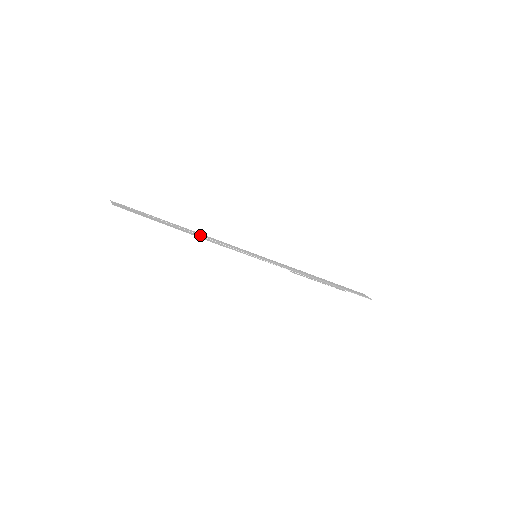
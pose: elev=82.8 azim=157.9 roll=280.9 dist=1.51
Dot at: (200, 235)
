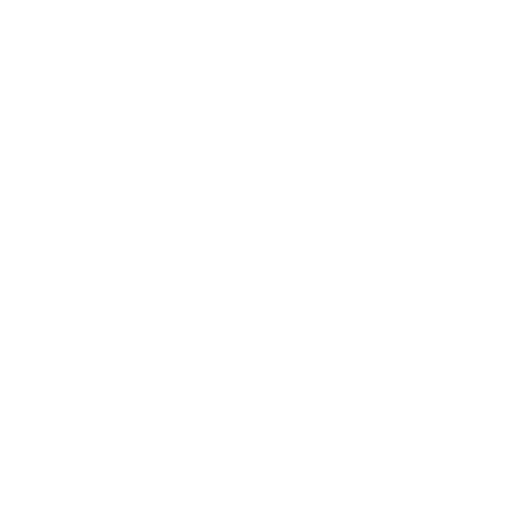
Dot at: occluded
